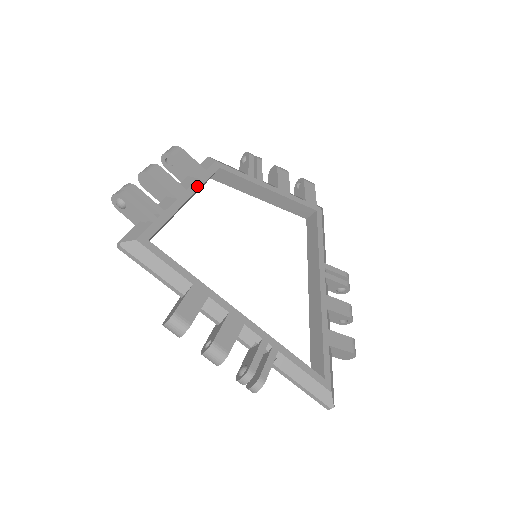
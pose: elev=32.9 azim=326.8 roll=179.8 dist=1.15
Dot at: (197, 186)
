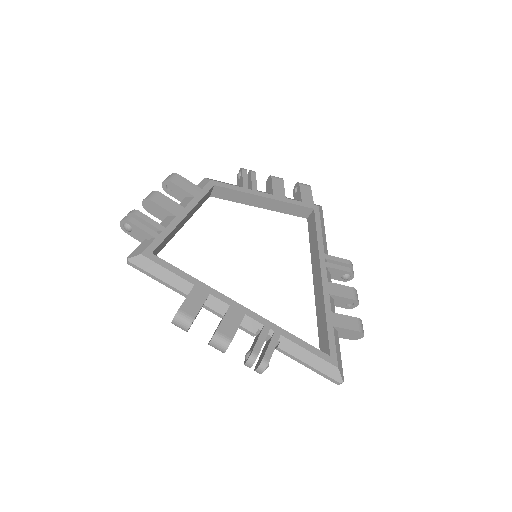
Dot at: (194, 203)
